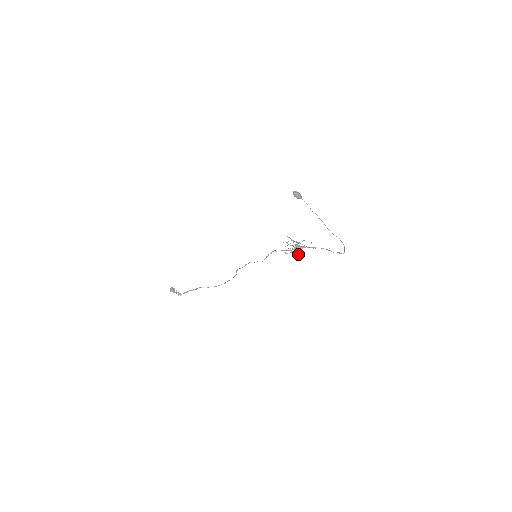
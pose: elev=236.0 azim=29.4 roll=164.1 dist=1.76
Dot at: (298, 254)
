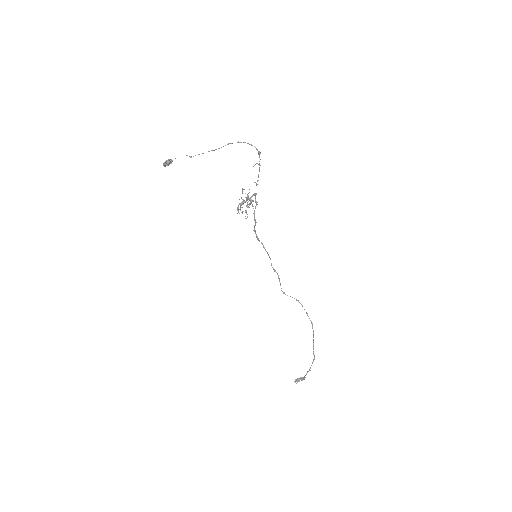
Dot at: (252, 206)
